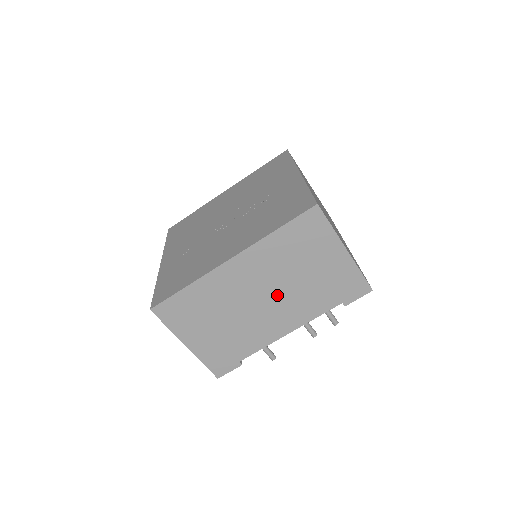
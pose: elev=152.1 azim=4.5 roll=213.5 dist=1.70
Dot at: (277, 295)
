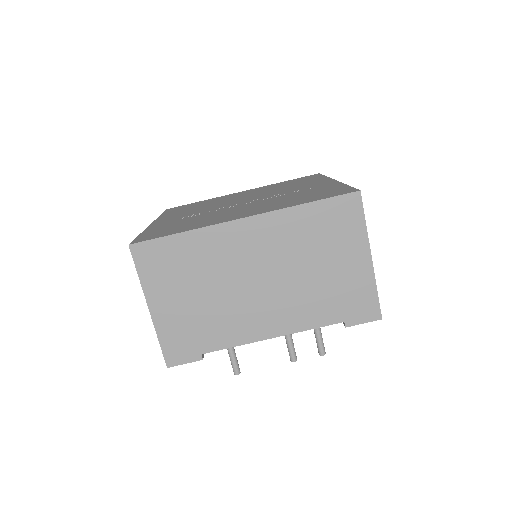
Dot at: (277, 283)
